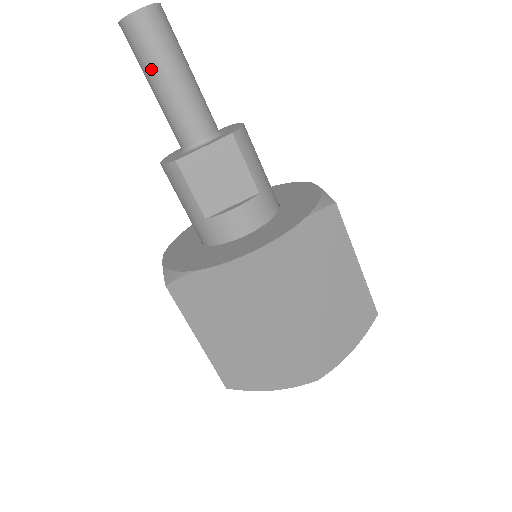
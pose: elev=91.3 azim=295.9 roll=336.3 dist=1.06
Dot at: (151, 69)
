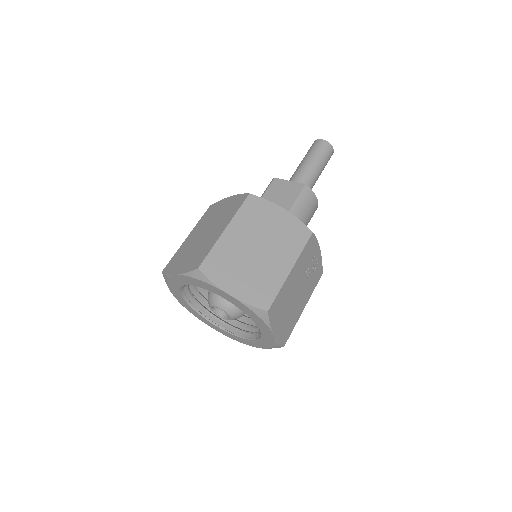
Dot at: (305, 157)
